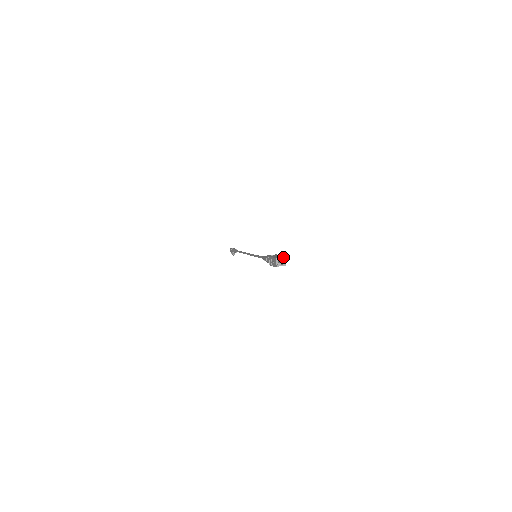
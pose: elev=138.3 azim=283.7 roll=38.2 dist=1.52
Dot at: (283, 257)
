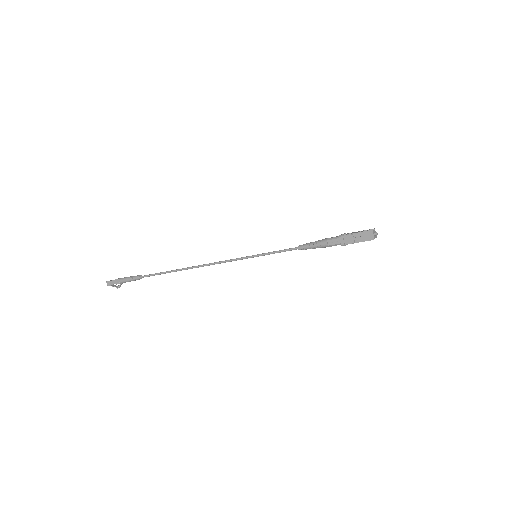
Dot at: (374, 229)
